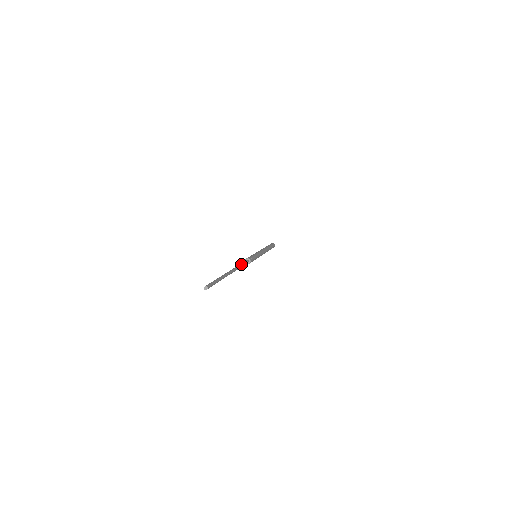
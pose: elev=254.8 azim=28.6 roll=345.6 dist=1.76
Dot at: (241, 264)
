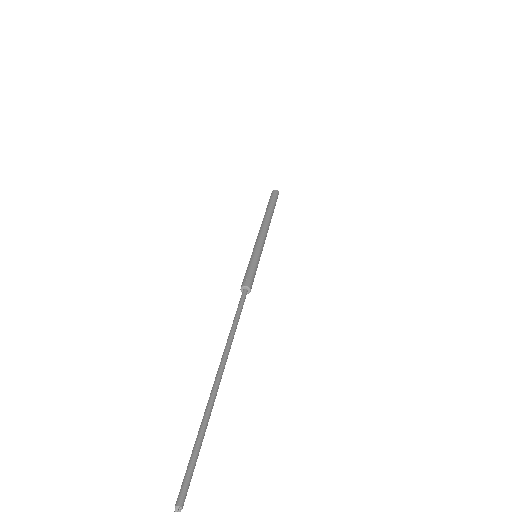
Dot at: (238, 320)
